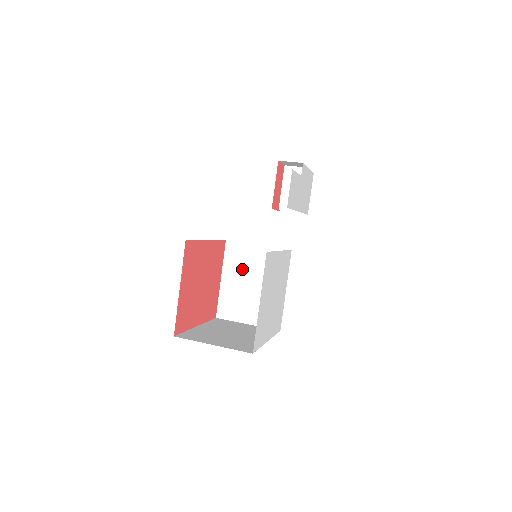
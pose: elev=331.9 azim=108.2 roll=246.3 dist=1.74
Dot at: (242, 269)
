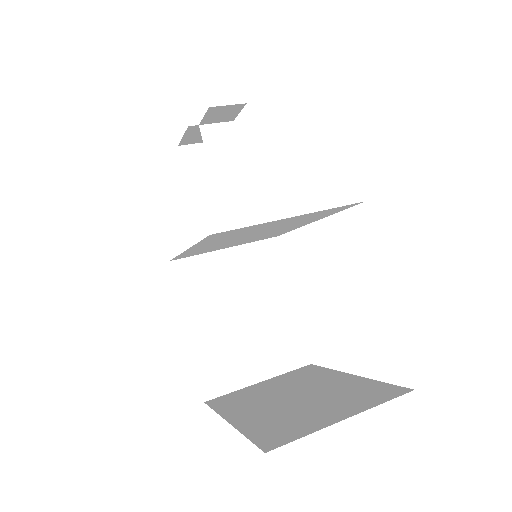
Dot at: (216, 298)
